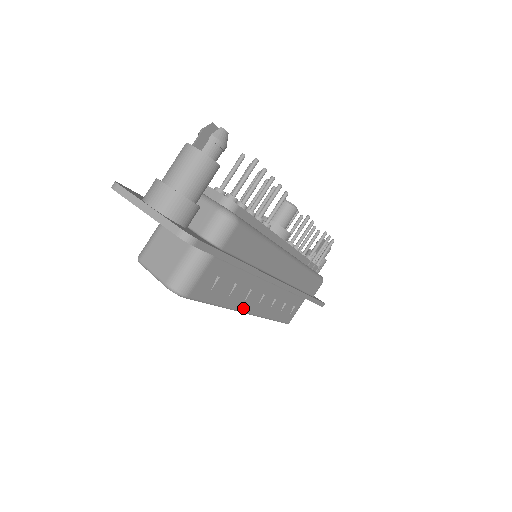
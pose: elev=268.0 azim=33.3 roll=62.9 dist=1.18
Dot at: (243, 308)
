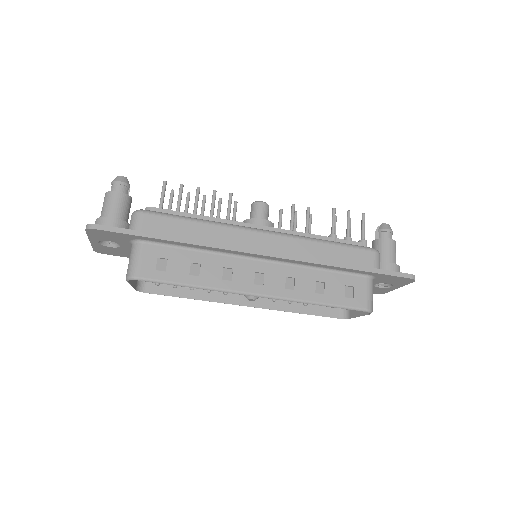
Dot at: (237, 288)
